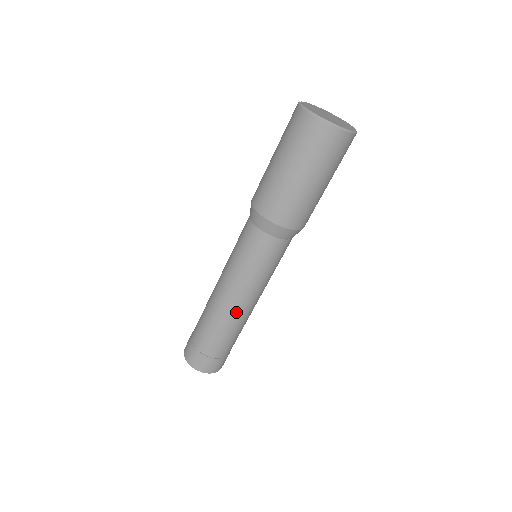
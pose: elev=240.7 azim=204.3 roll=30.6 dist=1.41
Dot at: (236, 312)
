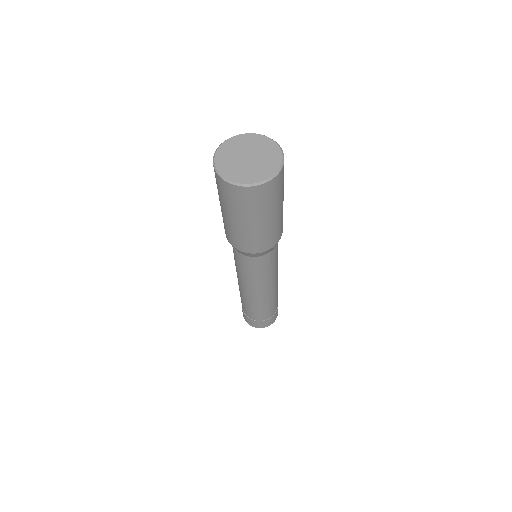
Dot at: (252, 297)
